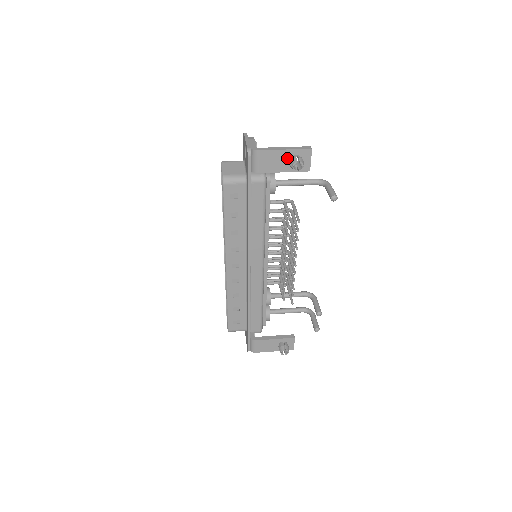
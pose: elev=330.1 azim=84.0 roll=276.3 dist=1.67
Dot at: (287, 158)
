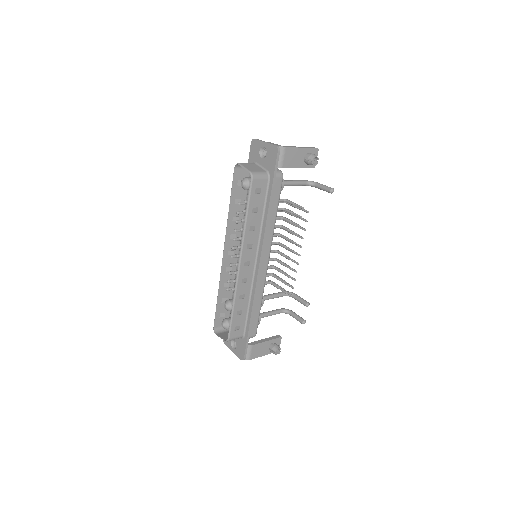
Dot at: (302, 155)
